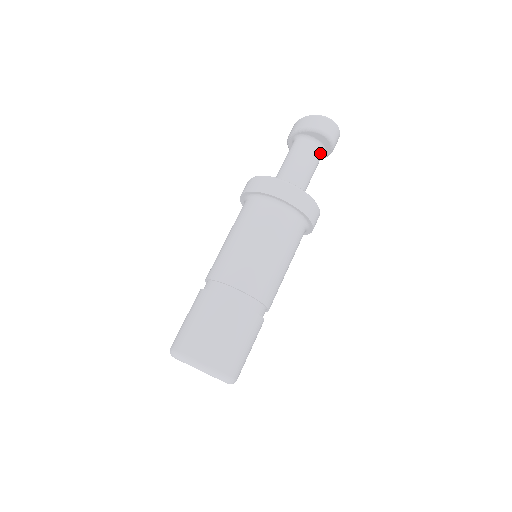
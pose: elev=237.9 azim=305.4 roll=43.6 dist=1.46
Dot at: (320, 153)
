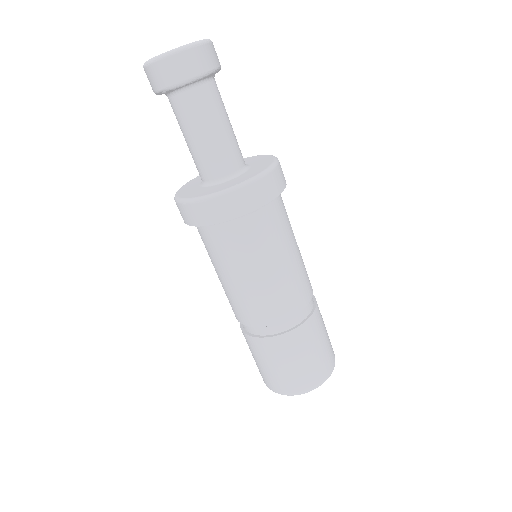
Dot at: (205, 90)
